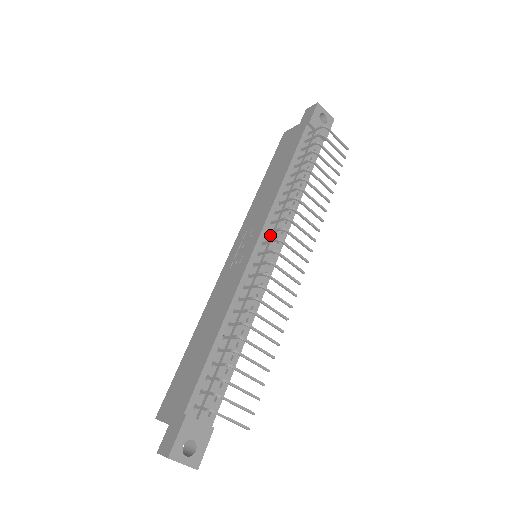
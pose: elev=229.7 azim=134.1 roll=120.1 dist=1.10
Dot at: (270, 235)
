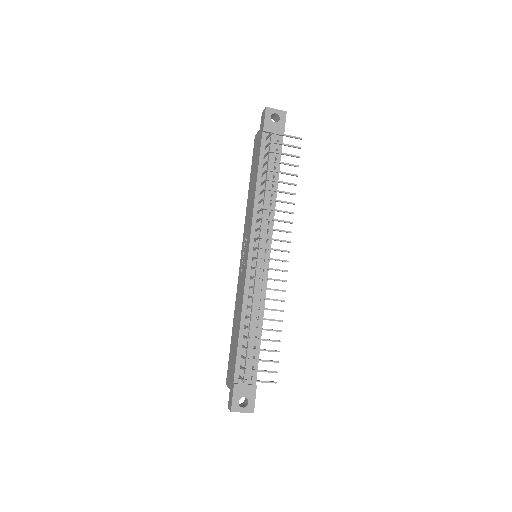
Dot at: (258, 240)
